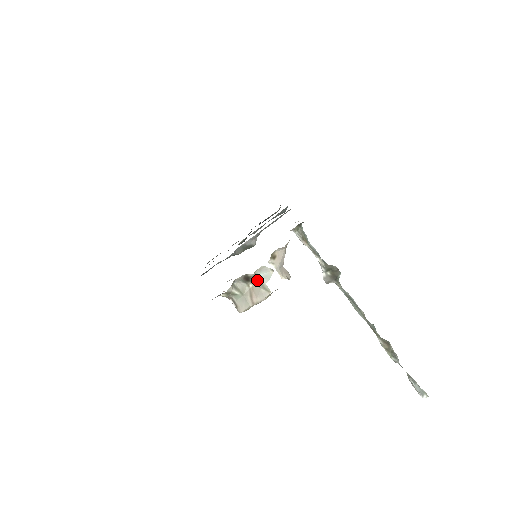
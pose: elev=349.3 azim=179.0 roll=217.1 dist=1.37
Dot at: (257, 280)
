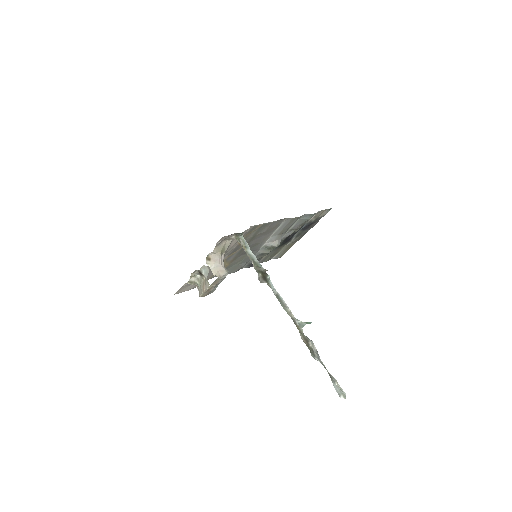
Dot at: occluded
